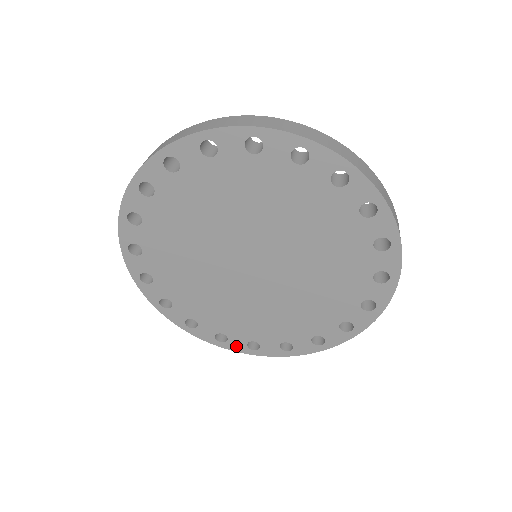
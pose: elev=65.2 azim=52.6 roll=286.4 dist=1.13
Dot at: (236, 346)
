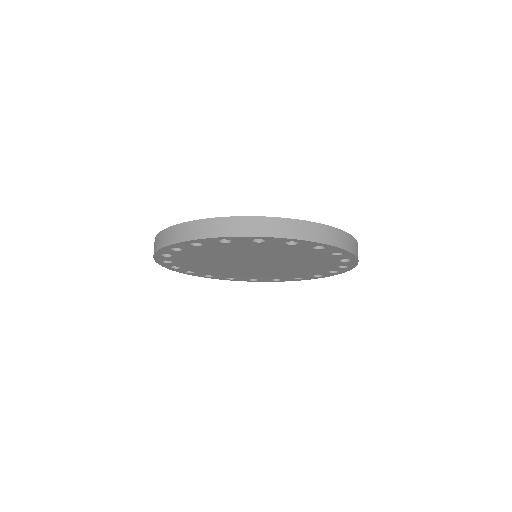
Dot at: (289, 280)
